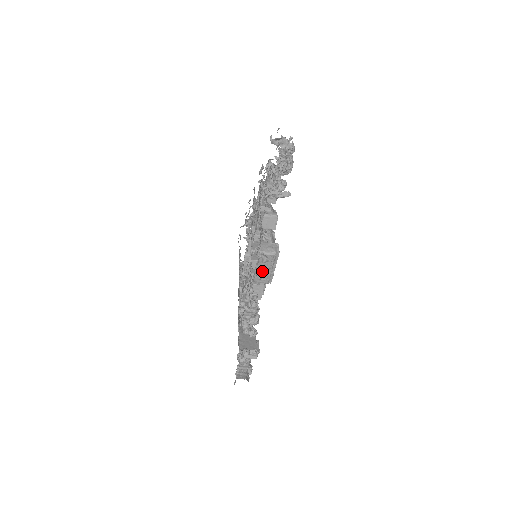
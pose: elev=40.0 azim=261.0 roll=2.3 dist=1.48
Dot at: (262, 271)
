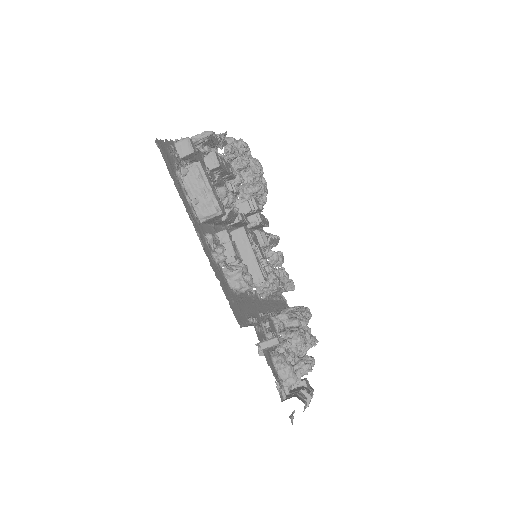
Dot at: (199, 197)
